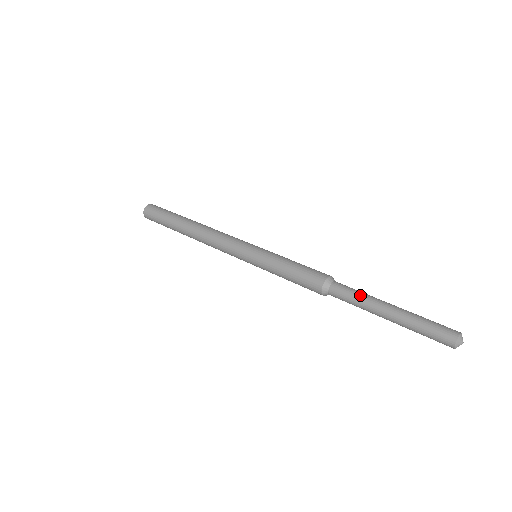
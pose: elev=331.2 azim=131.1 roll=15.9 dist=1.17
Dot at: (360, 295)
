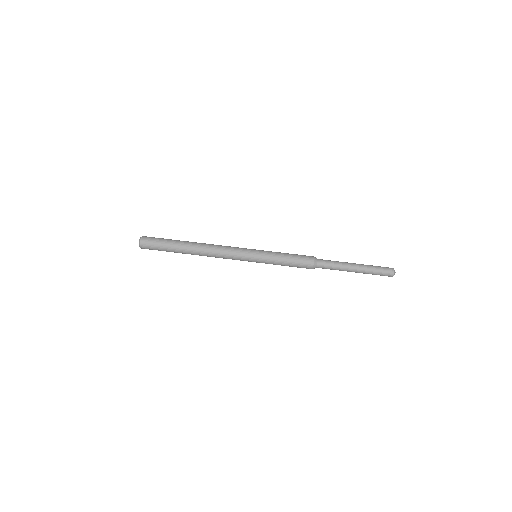
Dot at: (337, 267)
